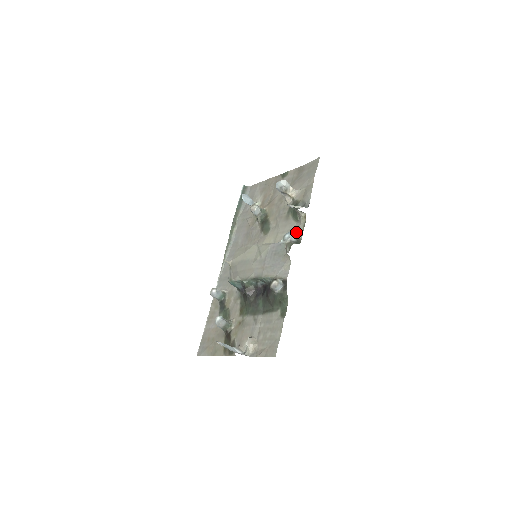
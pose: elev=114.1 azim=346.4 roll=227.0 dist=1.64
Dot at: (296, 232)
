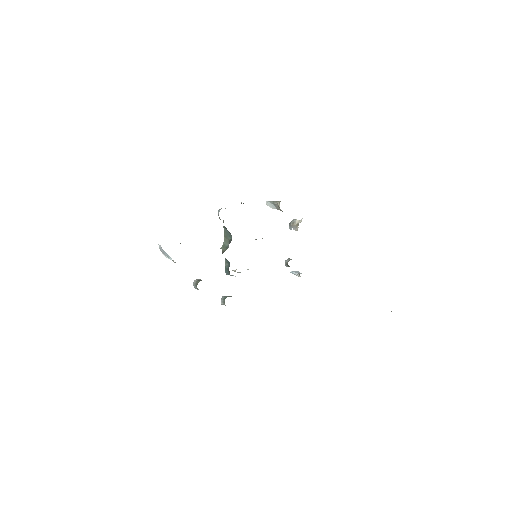
Dot at: occluded
